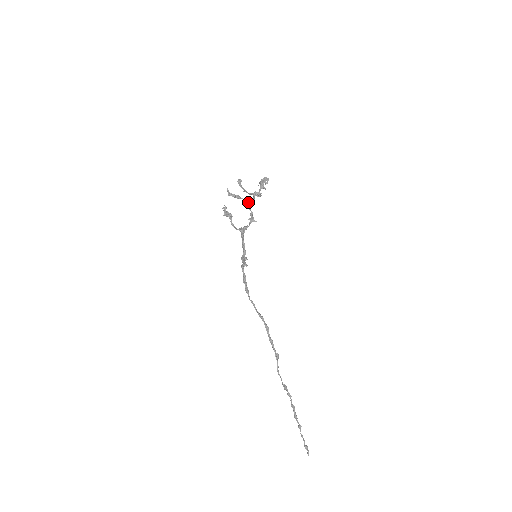
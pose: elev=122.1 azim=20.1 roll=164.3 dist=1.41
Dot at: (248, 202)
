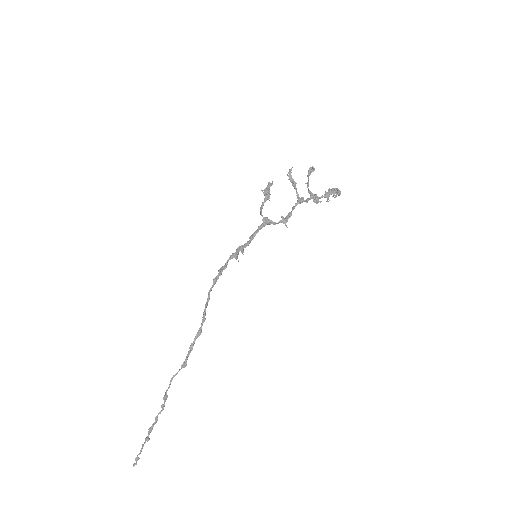
Dot at: (298, 199)
